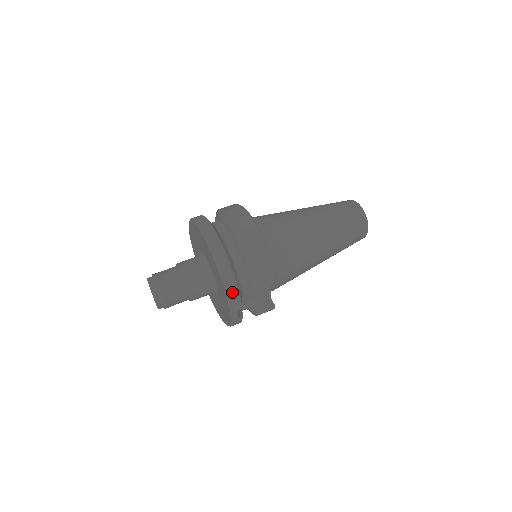
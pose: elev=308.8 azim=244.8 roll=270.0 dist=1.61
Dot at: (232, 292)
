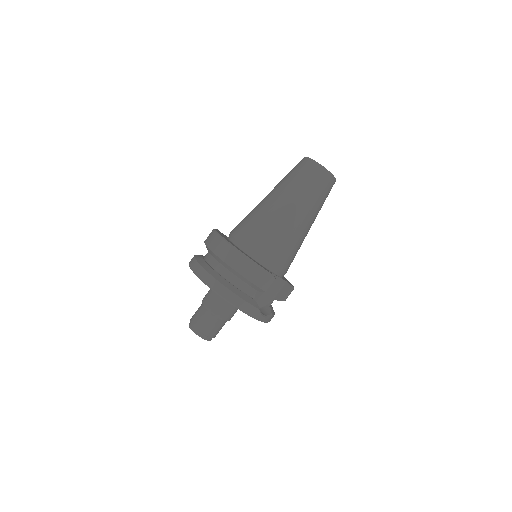
Dot at: (245, 308)
